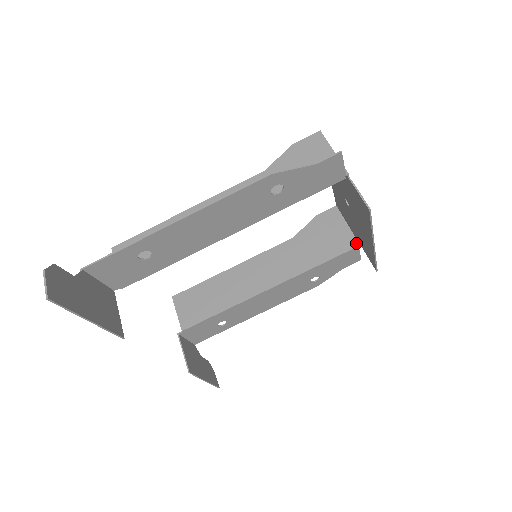
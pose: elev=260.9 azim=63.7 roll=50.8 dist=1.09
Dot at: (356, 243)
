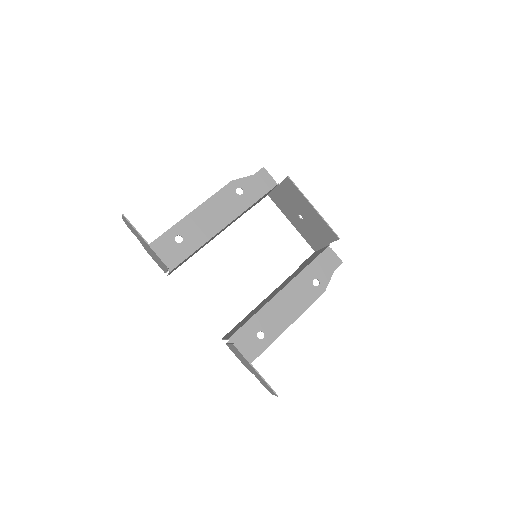
Dot at: (327, 246)
